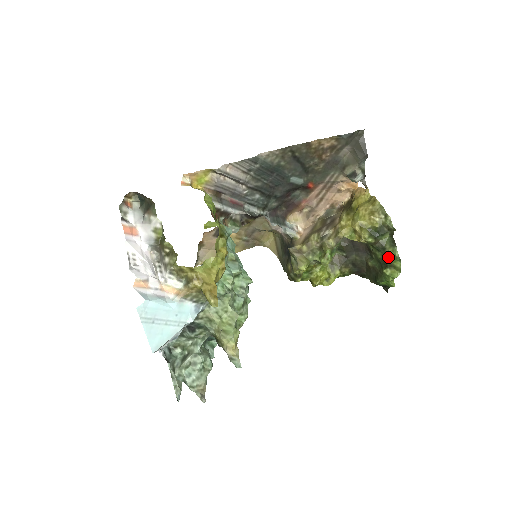
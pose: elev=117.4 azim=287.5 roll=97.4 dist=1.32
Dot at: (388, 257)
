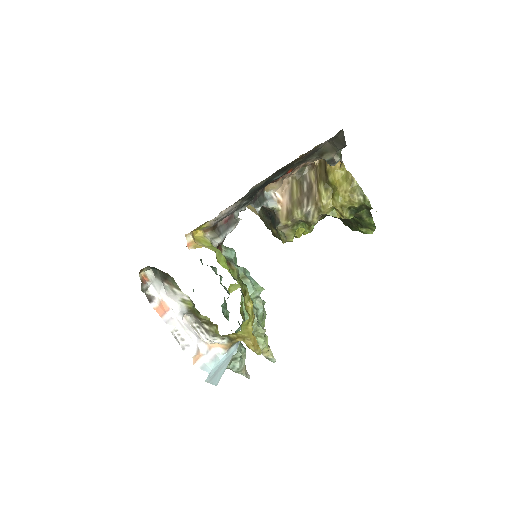
Dot at: (364, 223)
